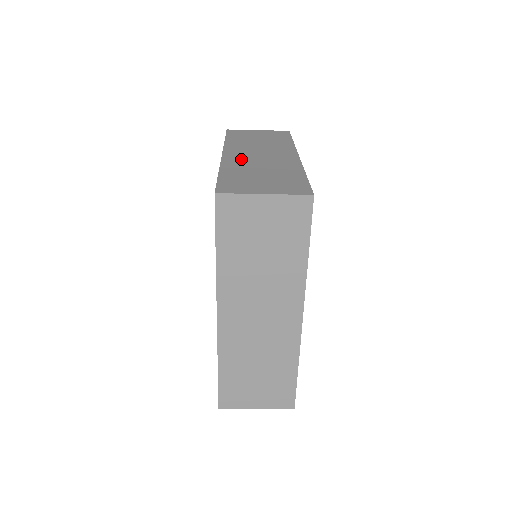
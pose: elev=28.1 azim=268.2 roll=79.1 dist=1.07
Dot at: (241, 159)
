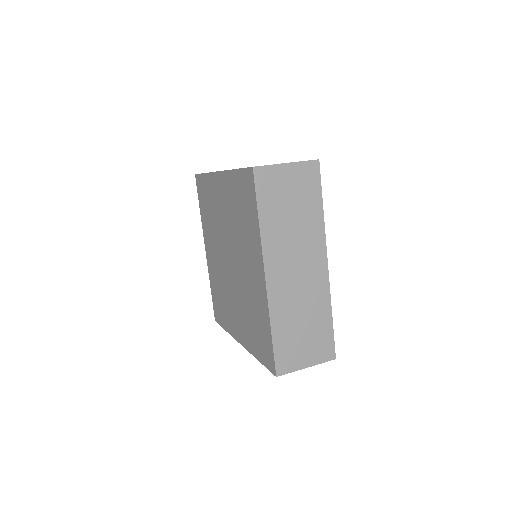
Dot at: (283, 290)
